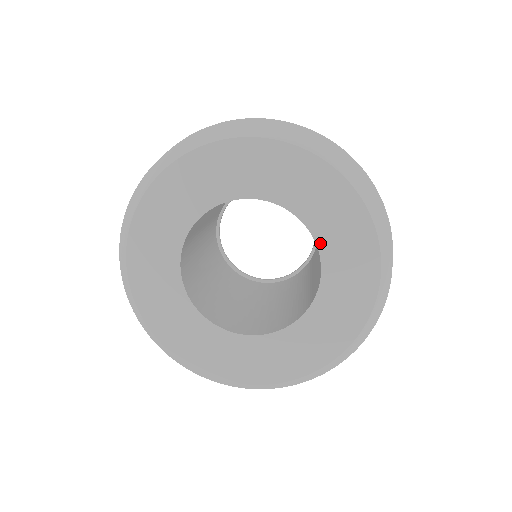
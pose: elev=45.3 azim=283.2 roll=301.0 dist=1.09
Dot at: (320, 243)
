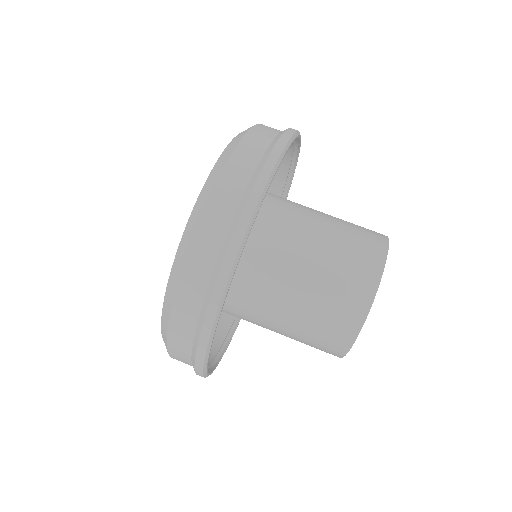
Dot at: occluded
